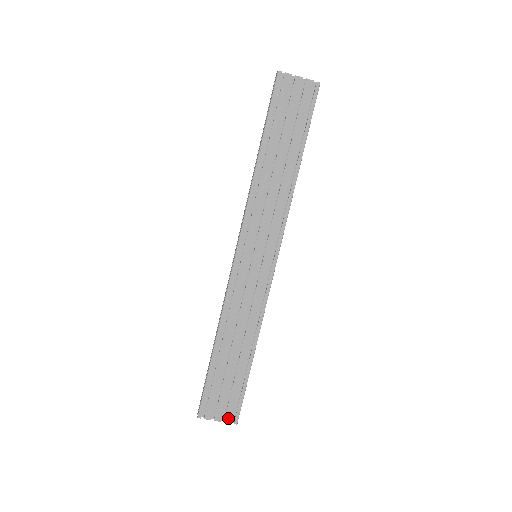
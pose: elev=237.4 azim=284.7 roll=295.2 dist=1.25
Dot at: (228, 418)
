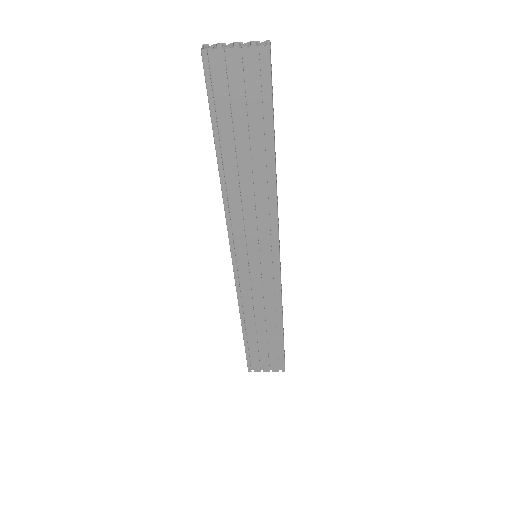
Dot at: (275, 369)
